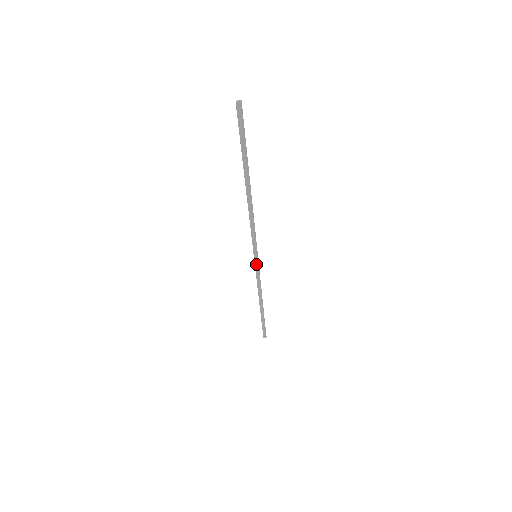
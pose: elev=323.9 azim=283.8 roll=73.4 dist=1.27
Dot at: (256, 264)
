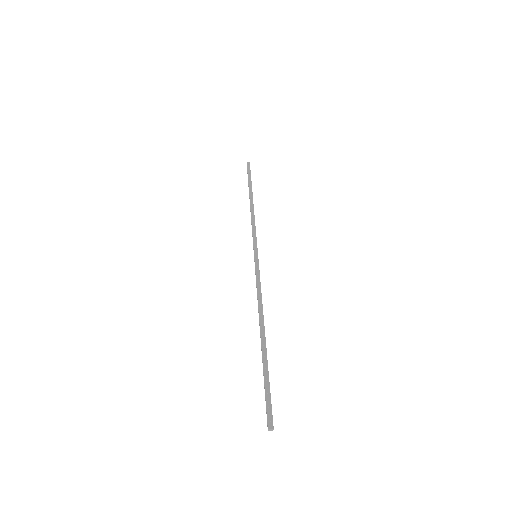
Dot at: (256, 264)
